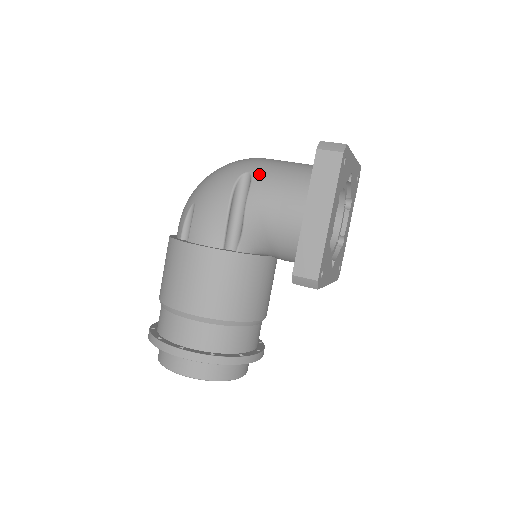
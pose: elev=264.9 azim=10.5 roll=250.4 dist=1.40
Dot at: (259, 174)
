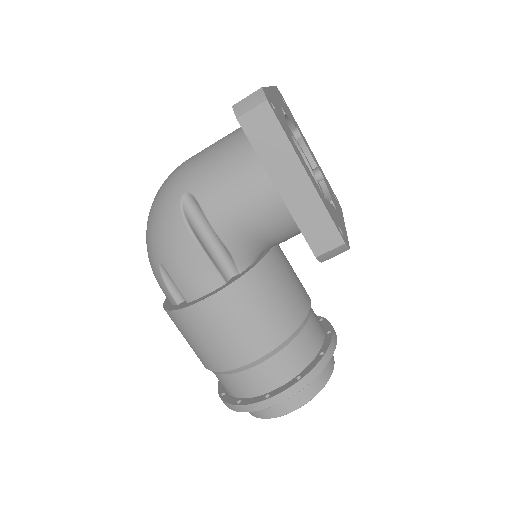
Dot at: (197, 186)
